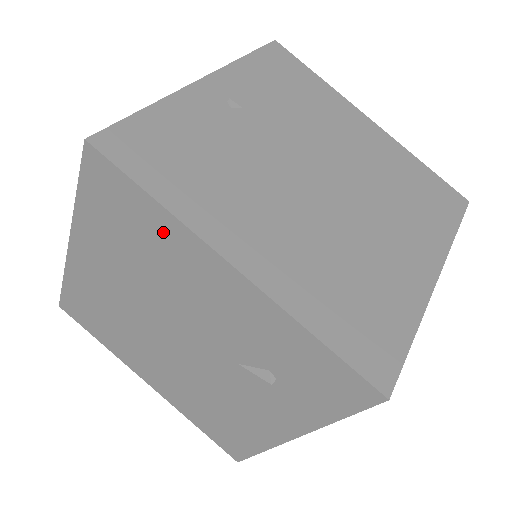
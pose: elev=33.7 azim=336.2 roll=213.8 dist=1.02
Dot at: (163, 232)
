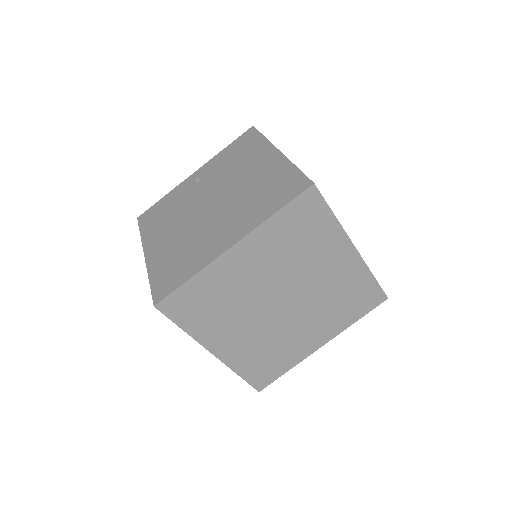
Dot at: occluded
